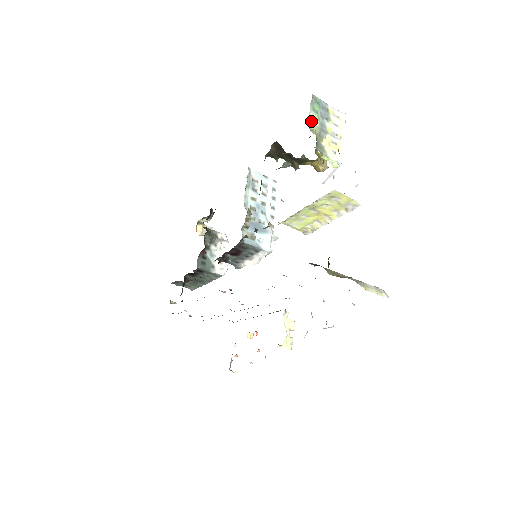
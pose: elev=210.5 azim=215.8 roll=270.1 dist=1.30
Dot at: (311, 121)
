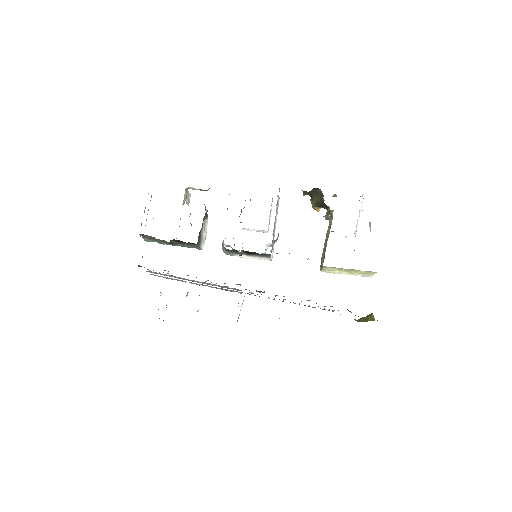
Dot at: occluded
